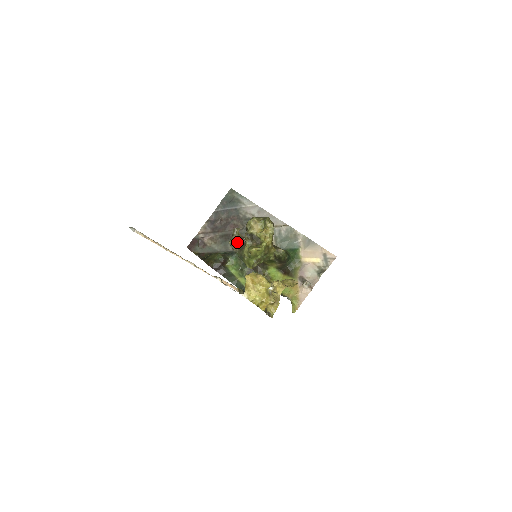
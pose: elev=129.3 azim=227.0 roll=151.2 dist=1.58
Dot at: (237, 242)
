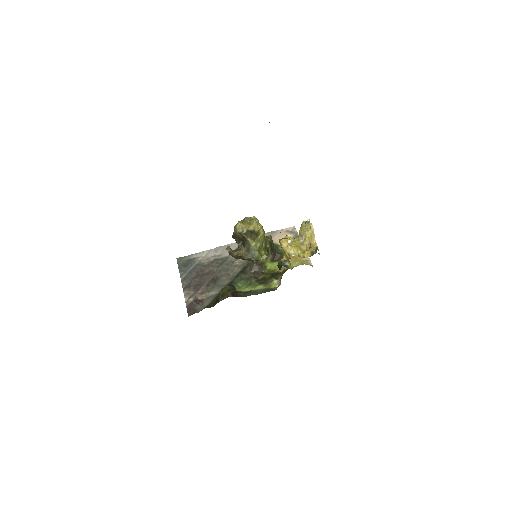
Dot at: (239, 250)
